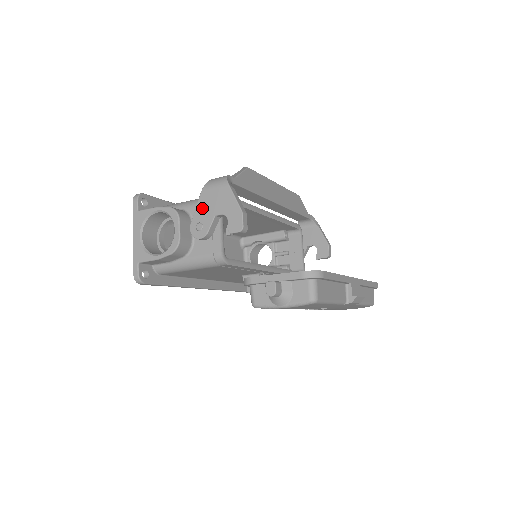
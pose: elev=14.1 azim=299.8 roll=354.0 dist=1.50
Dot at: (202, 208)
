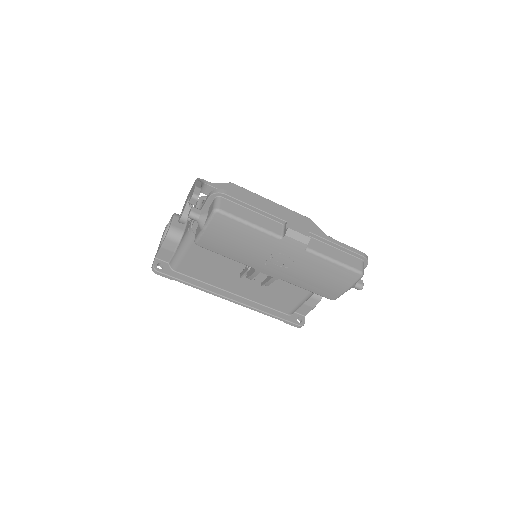
Dot at: (185, 203)
